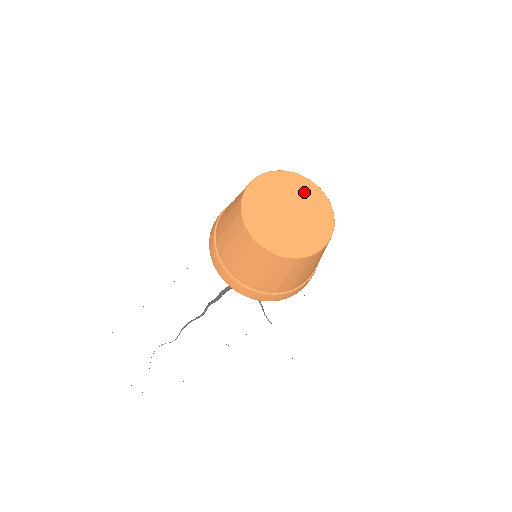
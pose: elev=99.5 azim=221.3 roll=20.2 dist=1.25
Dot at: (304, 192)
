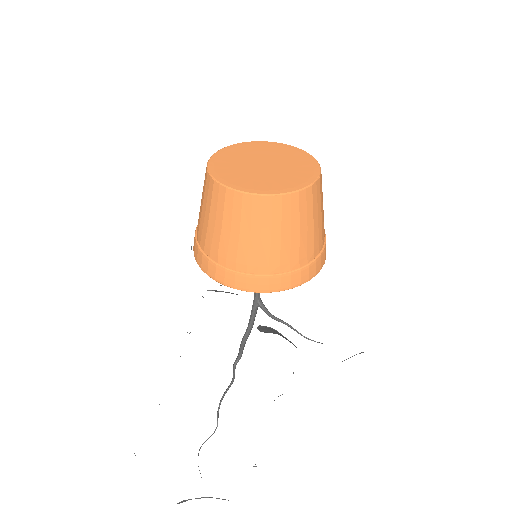
Dot at: (268, 149)
